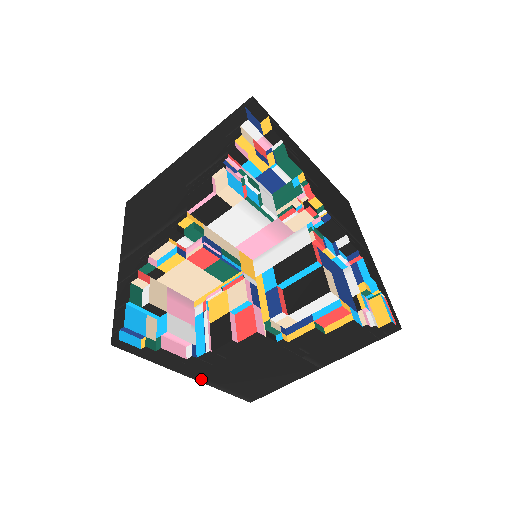
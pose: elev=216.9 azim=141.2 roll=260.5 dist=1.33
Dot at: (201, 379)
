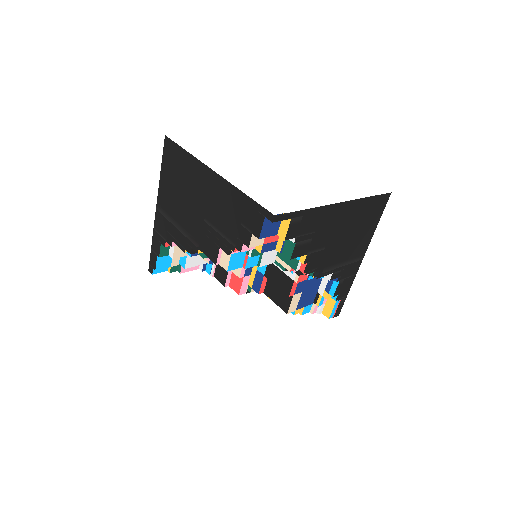
Dot at: occluded
